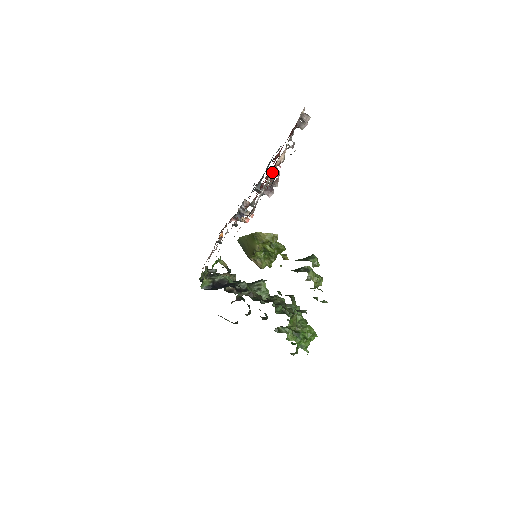
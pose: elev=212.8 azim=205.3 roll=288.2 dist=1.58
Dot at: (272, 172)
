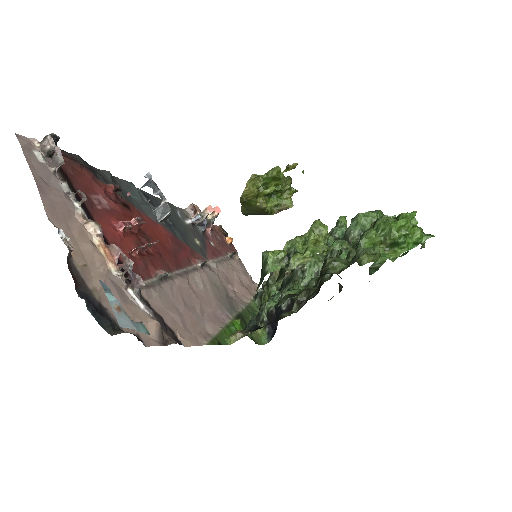
Dot at: (107, 264)
